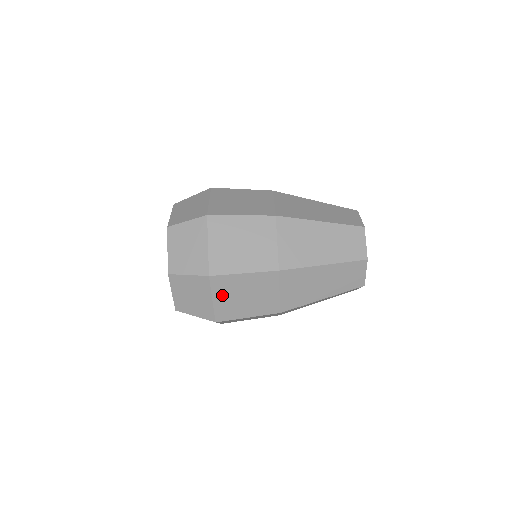
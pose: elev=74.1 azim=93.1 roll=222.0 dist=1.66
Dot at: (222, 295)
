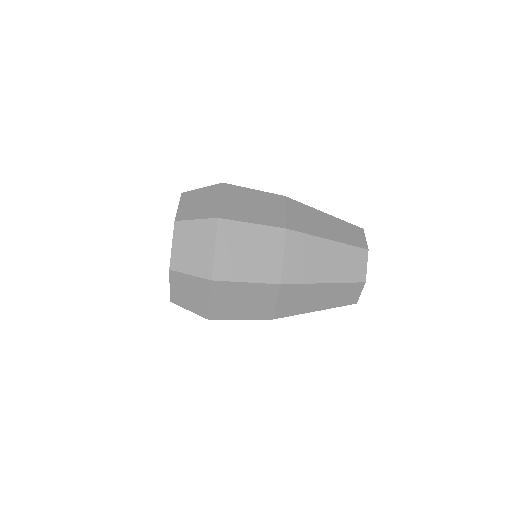
Dot at: occluded
